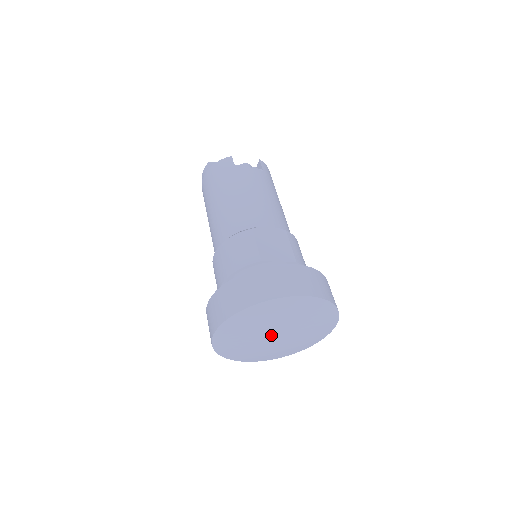
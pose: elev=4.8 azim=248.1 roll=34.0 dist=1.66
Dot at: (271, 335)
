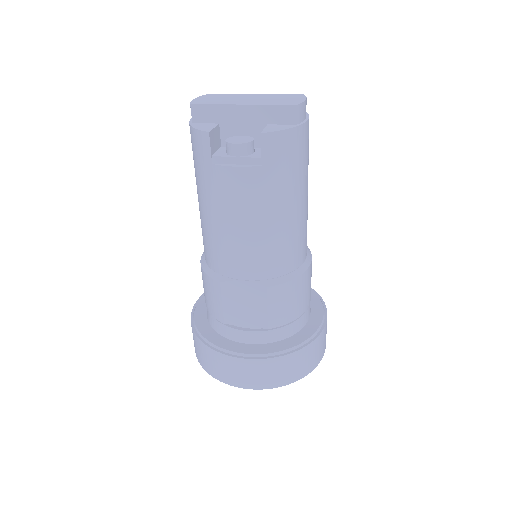
Dot at: occluded
